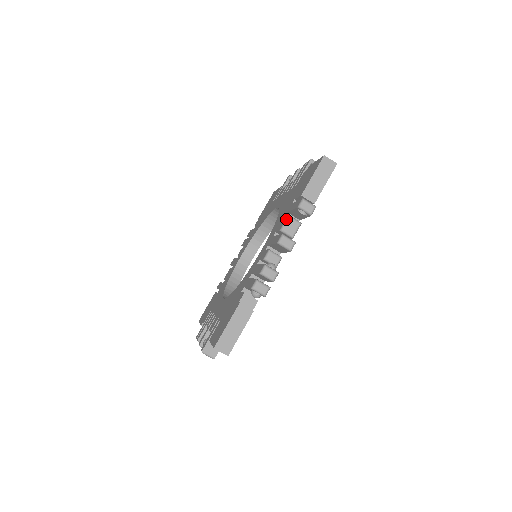
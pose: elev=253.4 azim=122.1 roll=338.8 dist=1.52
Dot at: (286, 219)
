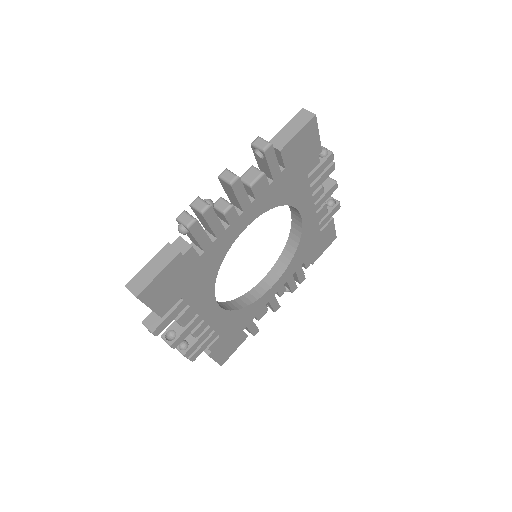
Dot at: (248, 169)
